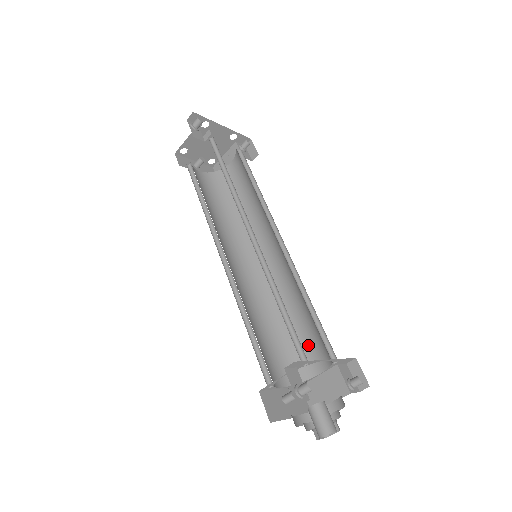
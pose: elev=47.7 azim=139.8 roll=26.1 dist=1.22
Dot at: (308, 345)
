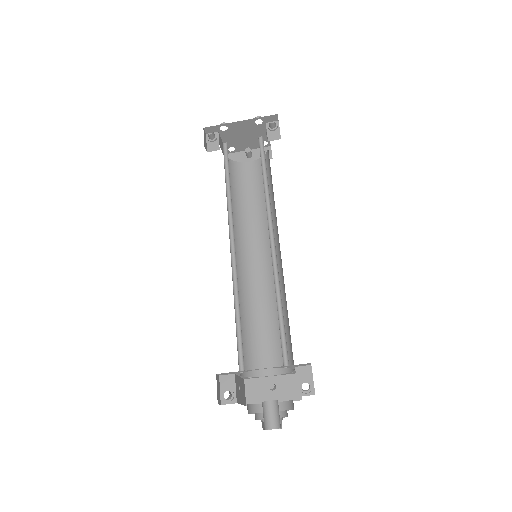
Dot at: occluded
